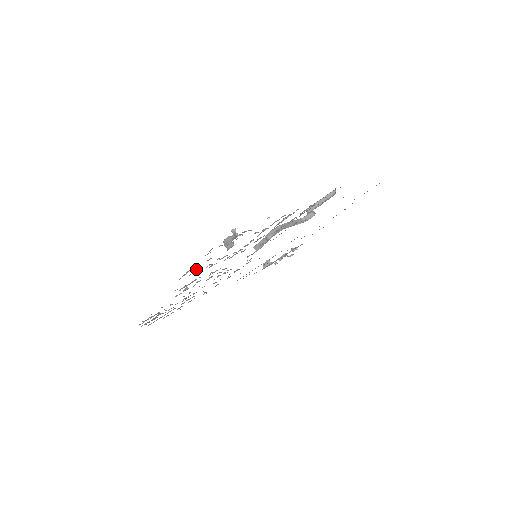
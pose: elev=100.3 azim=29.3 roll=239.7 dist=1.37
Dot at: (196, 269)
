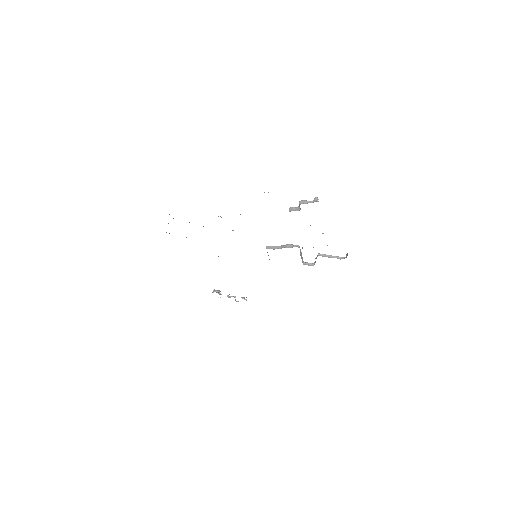
Dot at: occluded
